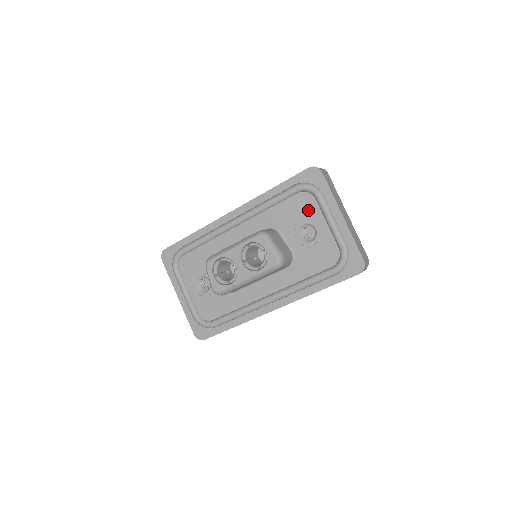
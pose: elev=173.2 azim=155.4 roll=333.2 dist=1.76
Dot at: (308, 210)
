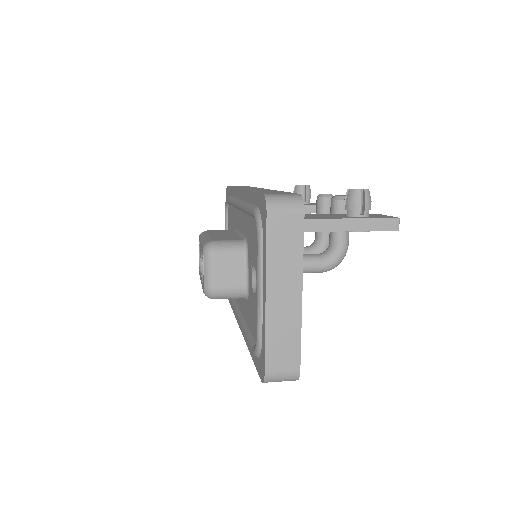
Dot at: occluded
